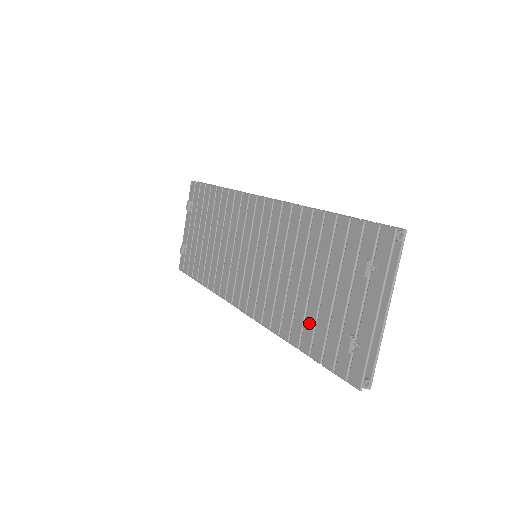
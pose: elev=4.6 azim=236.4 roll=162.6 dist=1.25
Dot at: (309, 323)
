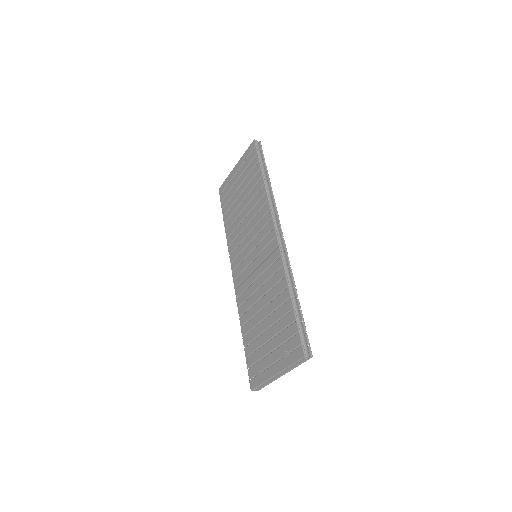
Dot at: (253, 334)
